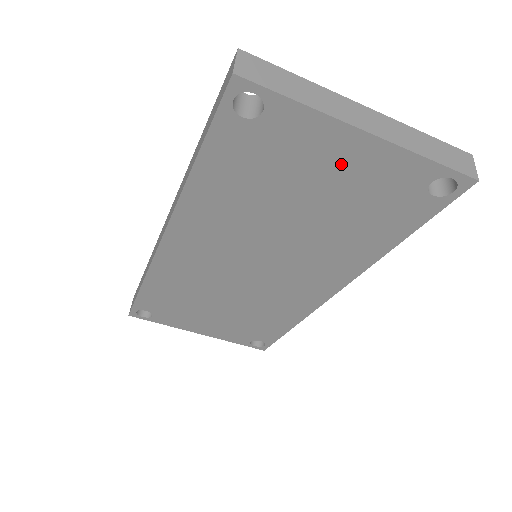
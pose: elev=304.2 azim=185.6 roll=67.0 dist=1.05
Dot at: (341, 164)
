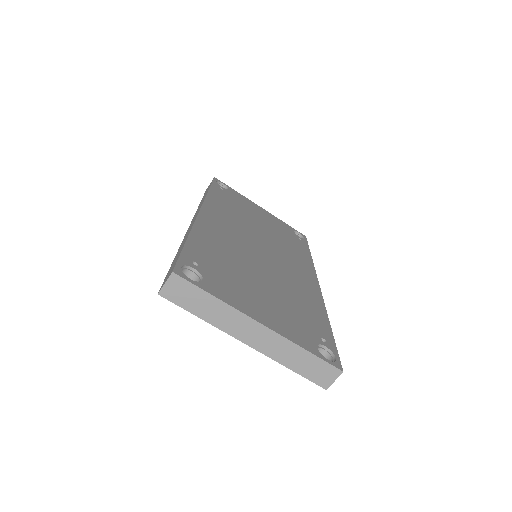
Dot at: occluded
